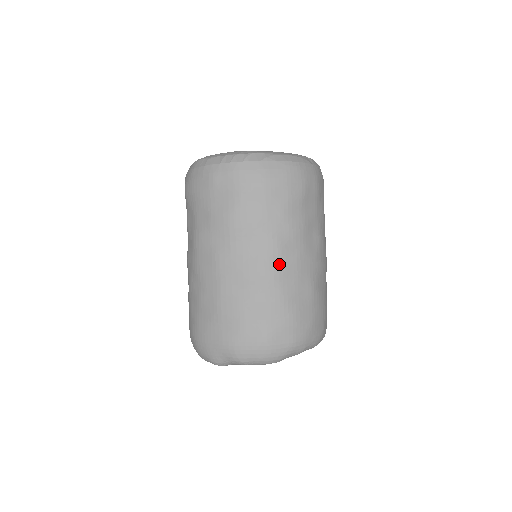
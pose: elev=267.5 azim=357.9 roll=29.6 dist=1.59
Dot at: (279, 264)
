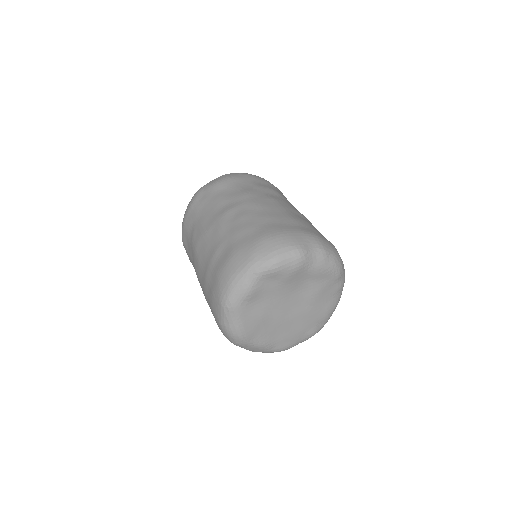
Dot at: occluded
